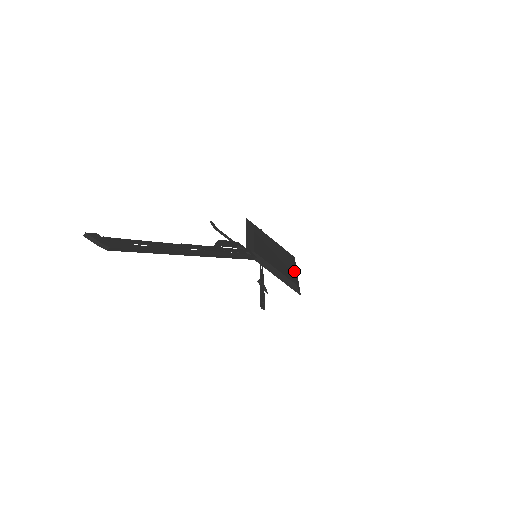
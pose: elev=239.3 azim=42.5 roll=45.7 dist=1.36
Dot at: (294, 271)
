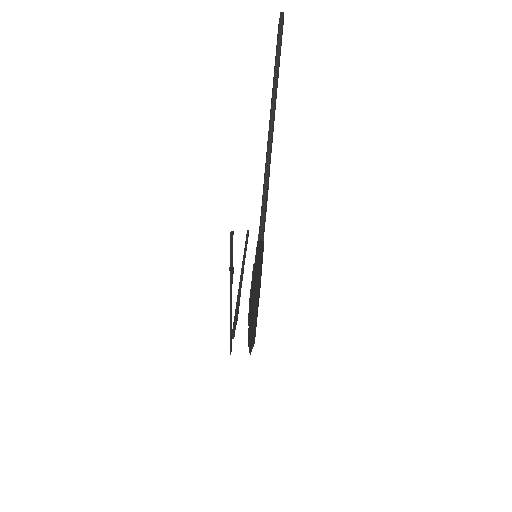
Dot at: occluded
